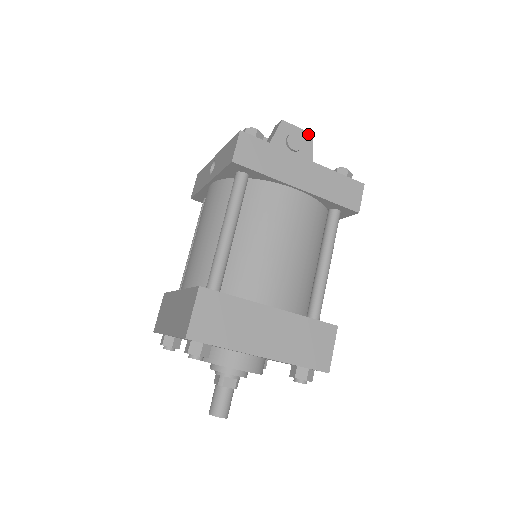
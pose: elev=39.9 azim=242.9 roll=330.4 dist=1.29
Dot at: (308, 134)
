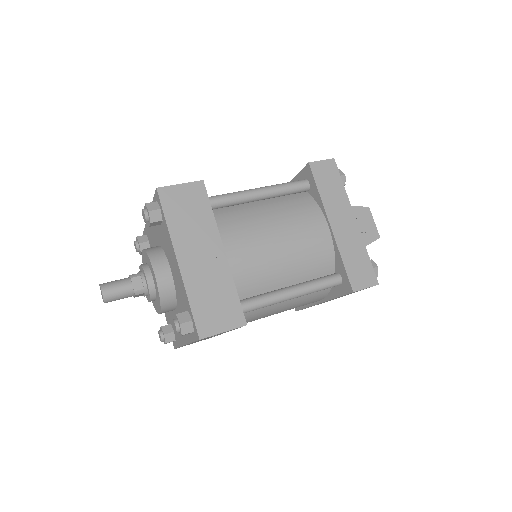
Dot at: (377, 234)
